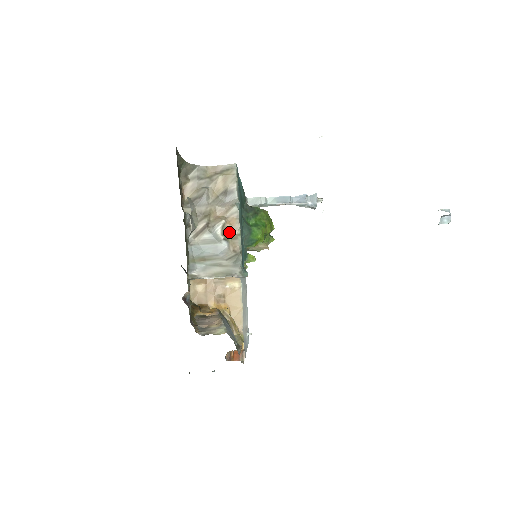
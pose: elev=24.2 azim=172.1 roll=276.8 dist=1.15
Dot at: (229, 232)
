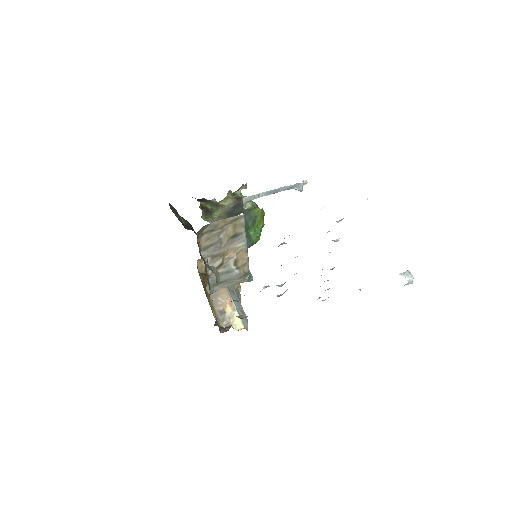
Dot at: (240, 262)
